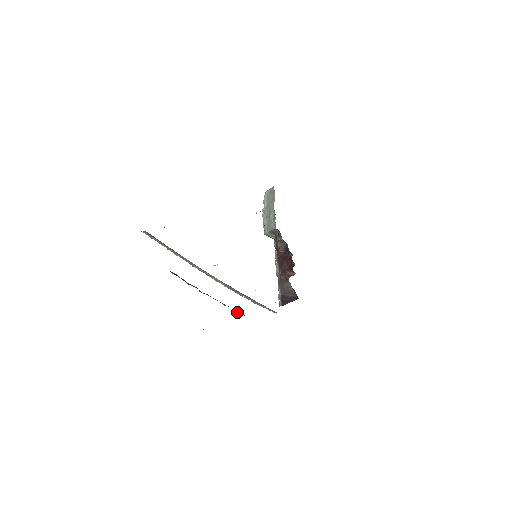
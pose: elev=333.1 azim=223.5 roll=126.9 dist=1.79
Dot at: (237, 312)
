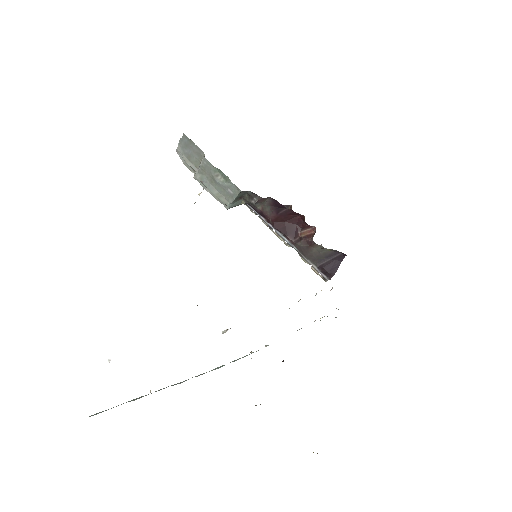
Dot at: occluded
